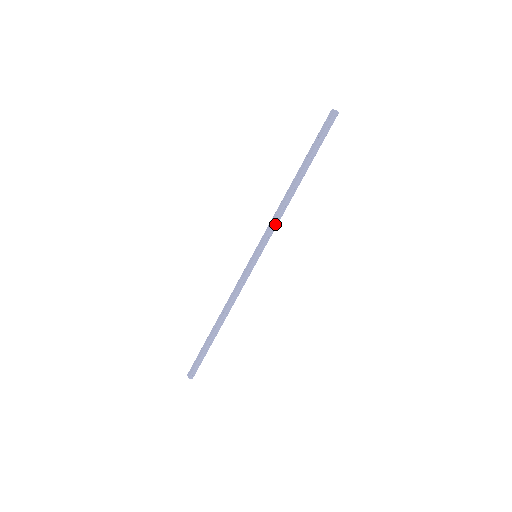
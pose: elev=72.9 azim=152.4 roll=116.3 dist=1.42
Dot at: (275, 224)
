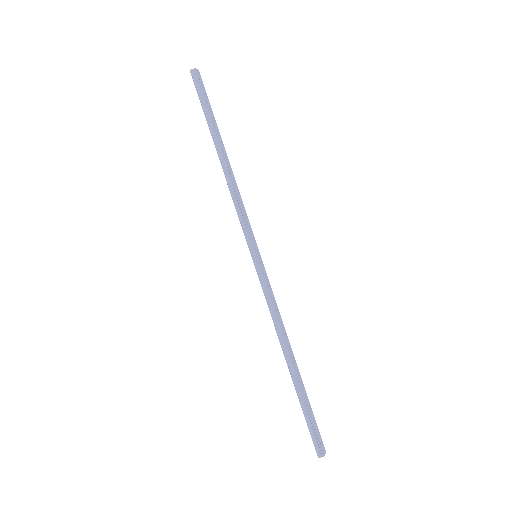
Dot at: (238, 210)
